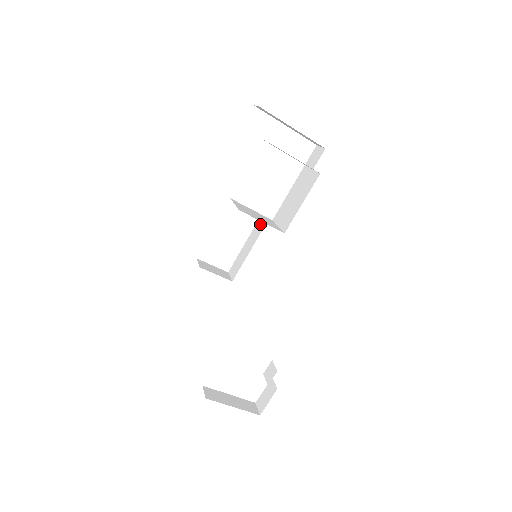
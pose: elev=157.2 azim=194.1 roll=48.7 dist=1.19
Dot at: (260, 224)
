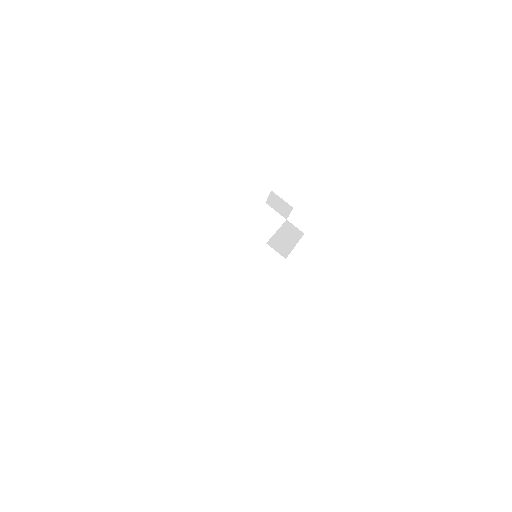
Dot at: occluded
